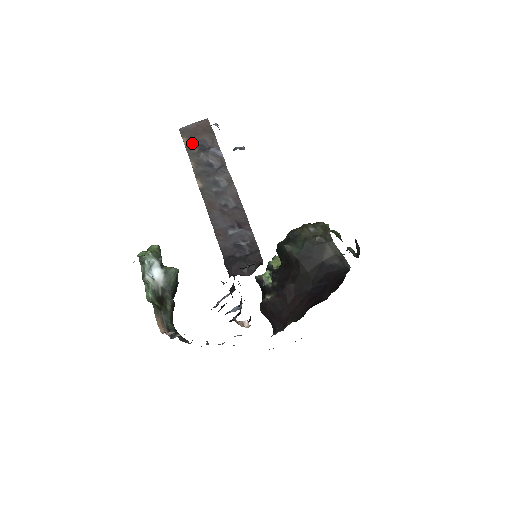
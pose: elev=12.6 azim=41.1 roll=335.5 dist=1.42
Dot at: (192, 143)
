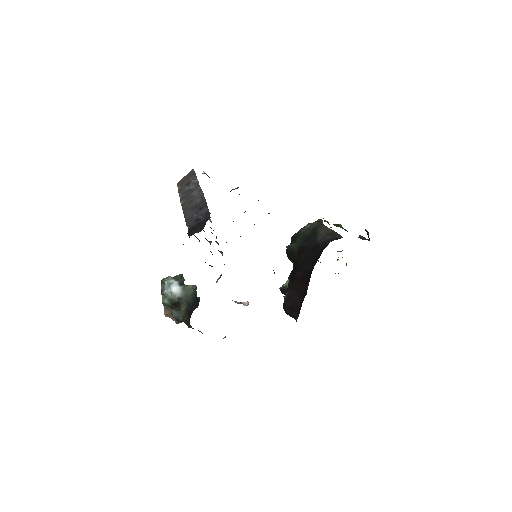
Dot at: (182, 186)
